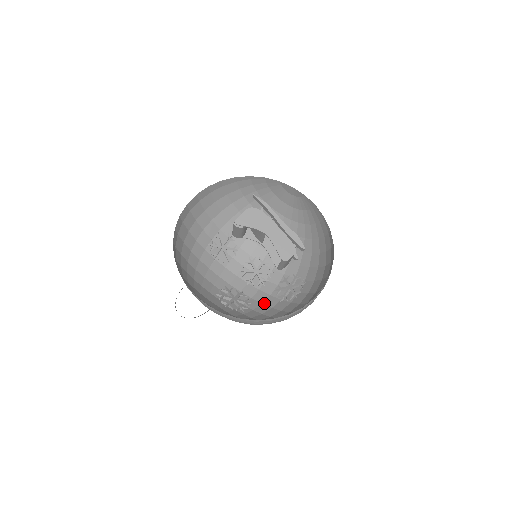
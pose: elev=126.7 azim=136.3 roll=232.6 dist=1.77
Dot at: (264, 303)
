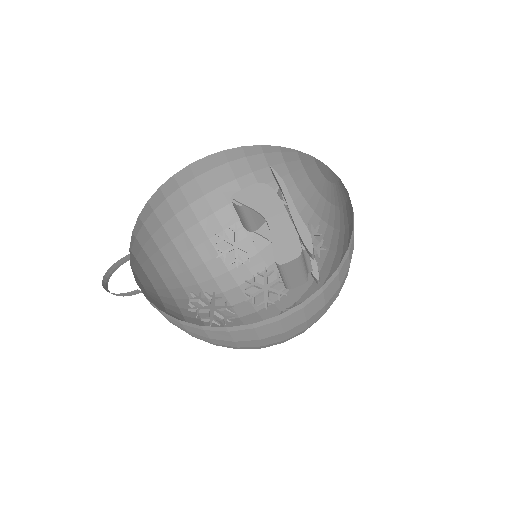
Dot at: occluded
